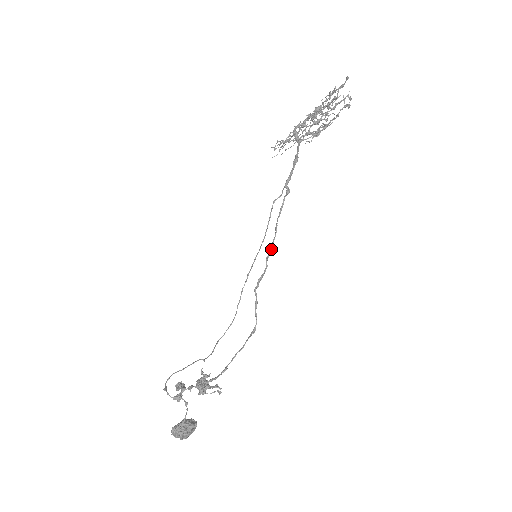
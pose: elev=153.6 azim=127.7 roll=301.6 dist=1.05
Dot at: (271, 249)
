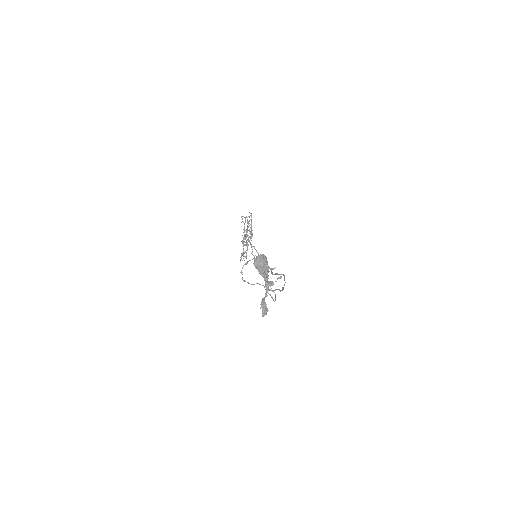
Dot at: occluded
